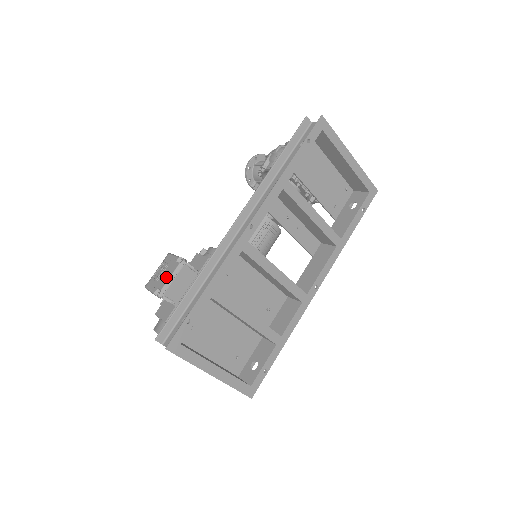
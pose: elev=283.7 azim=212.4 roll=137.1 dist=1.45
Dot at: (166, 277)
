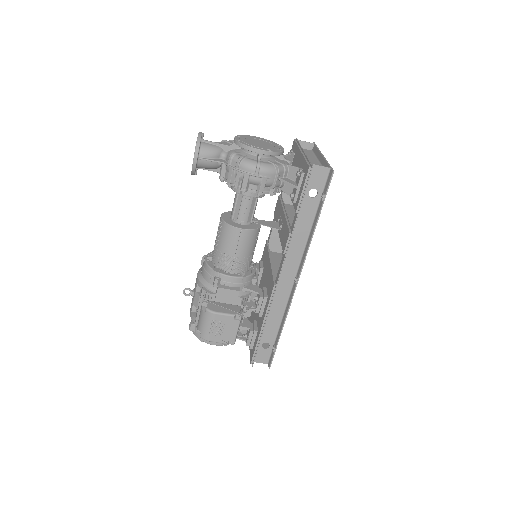
Dot at: (232, 332)
